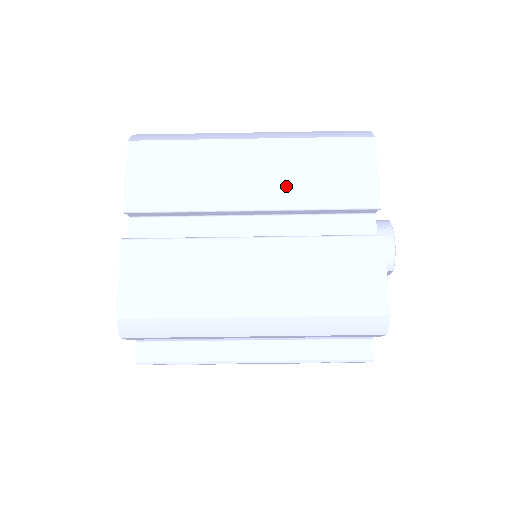
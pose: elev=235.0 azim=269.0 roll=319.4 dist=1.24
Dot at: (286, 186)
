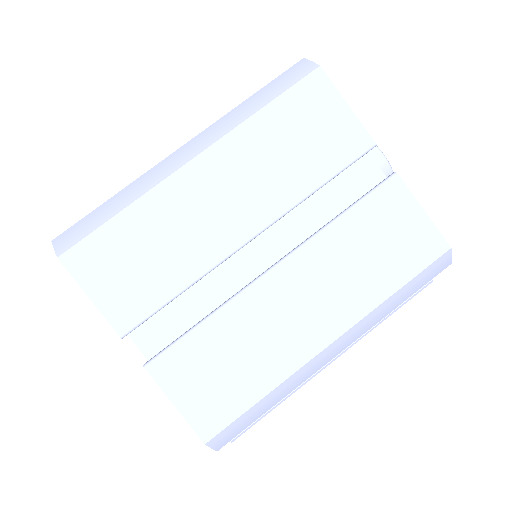
Dot at: (268, 188)
